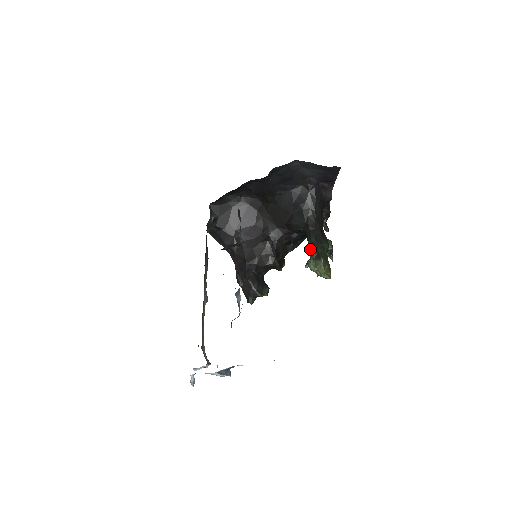
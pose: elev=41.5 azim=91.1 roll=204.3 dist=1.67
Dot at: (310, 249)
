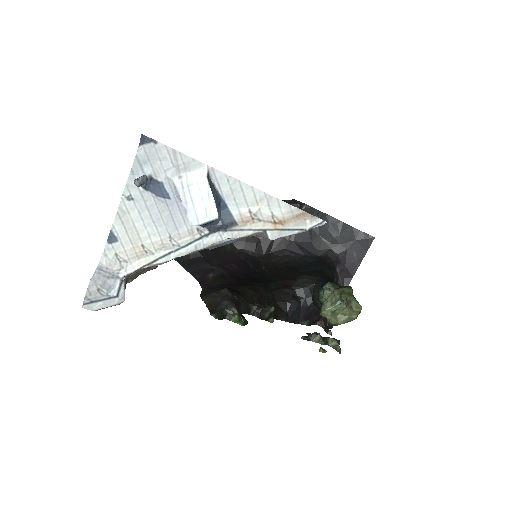
Dot at: (331, 282)
